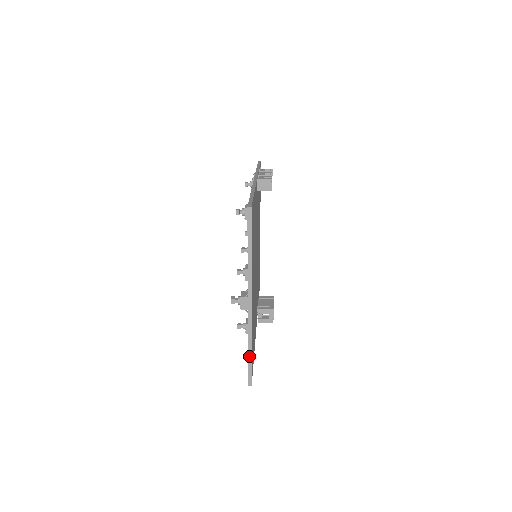
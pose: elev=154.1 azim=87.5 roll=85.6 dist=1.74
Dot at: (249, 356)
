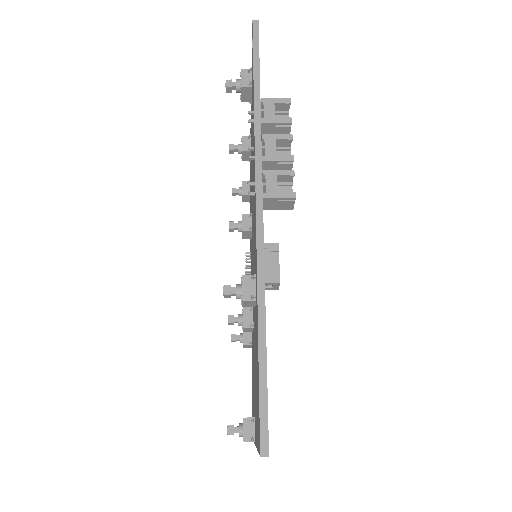
Dot at: occluded
